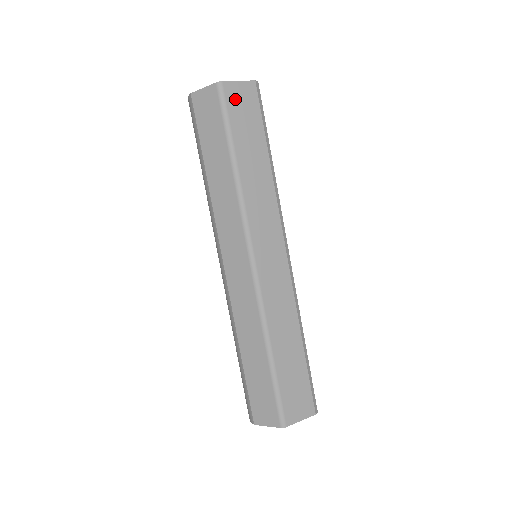
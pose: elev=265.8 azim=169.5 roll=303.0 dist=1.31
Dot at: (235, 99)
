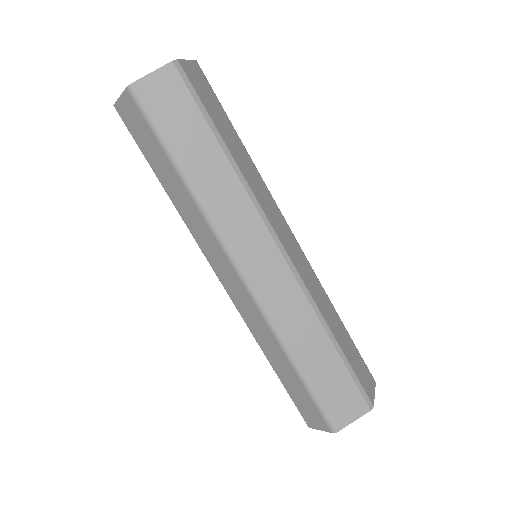
Dot at: (155, 97)
